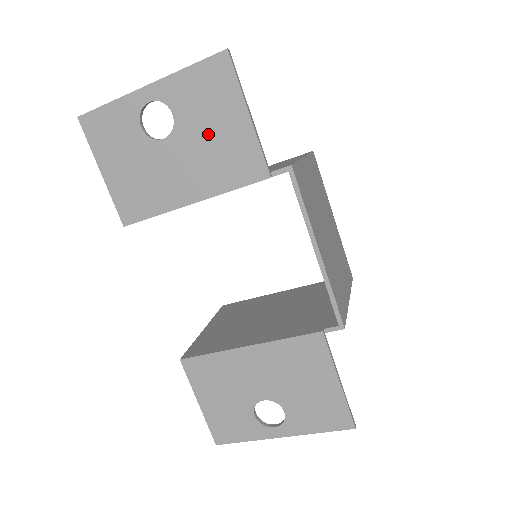
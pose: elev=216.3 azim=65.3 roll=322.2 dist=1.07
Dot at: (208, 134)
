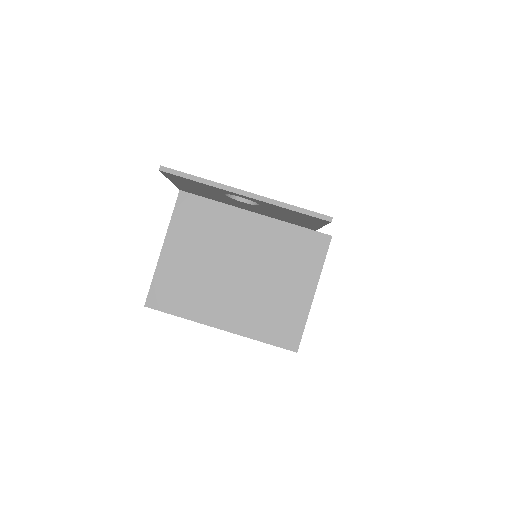
Dot at: occluded
